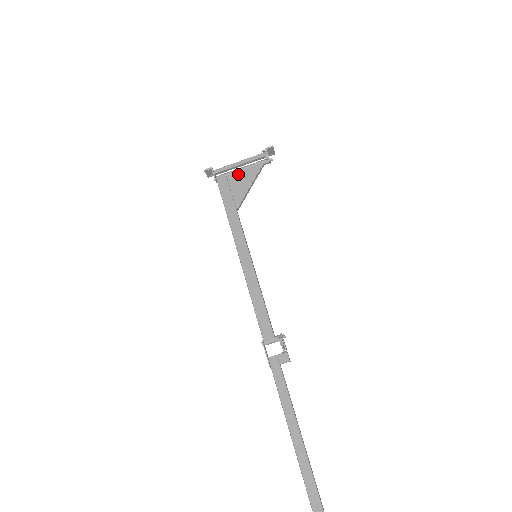
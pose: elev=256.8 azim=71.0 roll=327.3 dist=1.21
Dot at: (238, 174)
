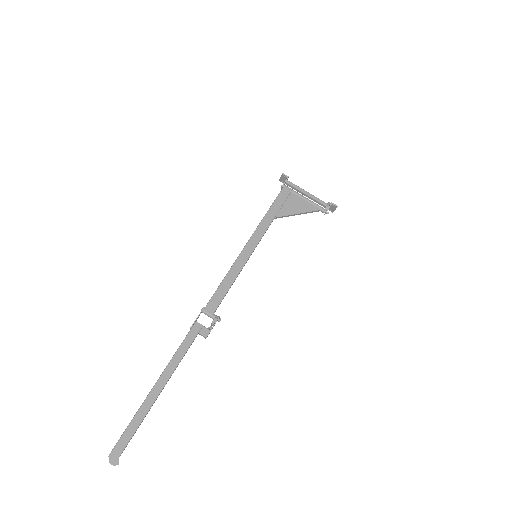
Dot at: (299, 198)
